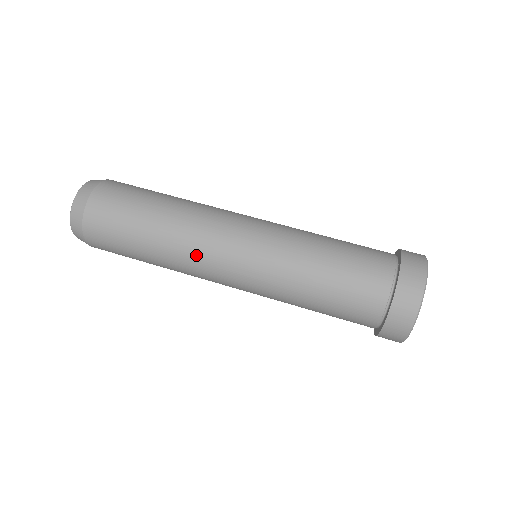
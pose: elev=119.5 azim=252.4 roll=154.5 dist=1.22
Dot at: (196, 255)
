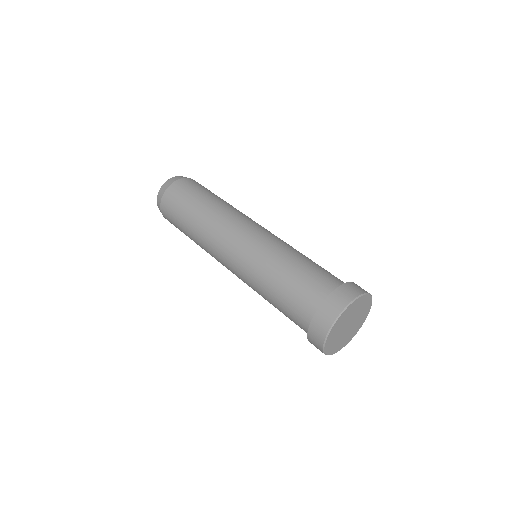
Dot at: (218, 228)
